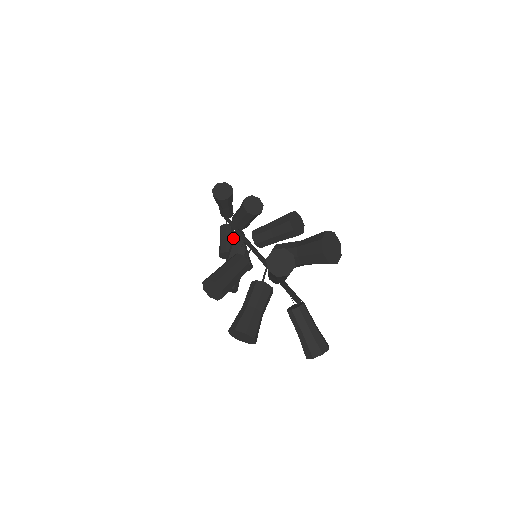
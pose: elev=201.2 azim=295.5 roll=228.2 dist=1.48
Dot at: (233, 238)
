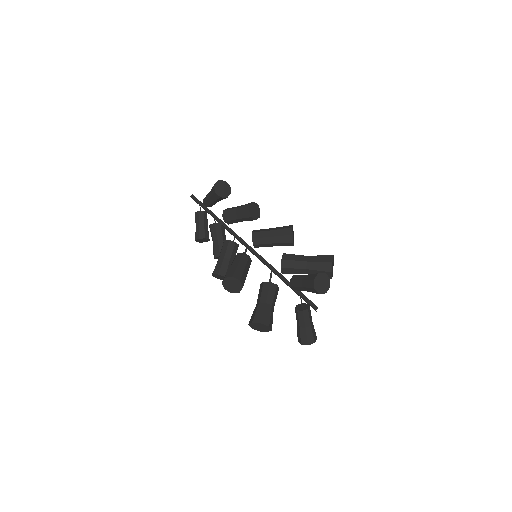
Dot at: (217, 229)
